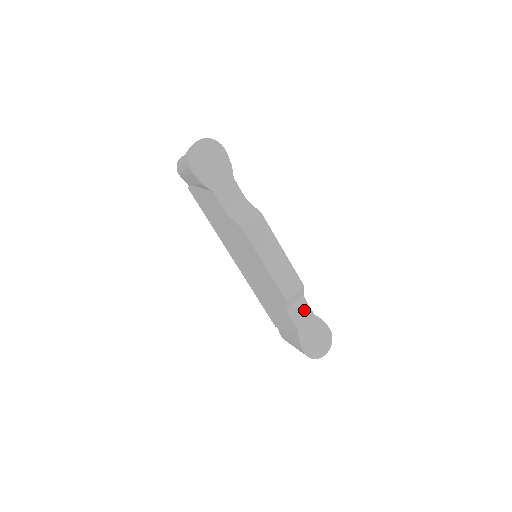
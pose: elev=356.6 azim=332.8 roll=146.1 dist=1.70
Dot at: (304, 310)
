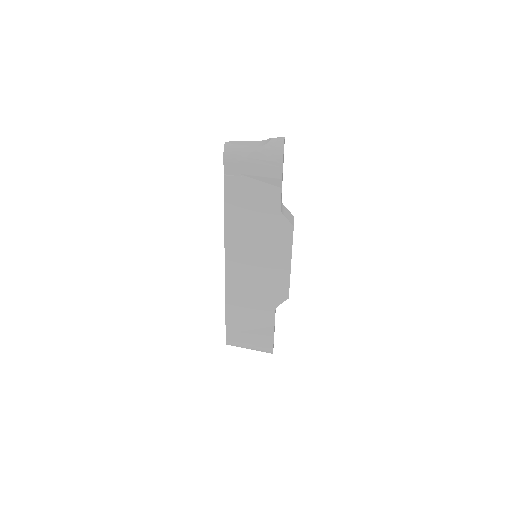
Dot at: occluded
